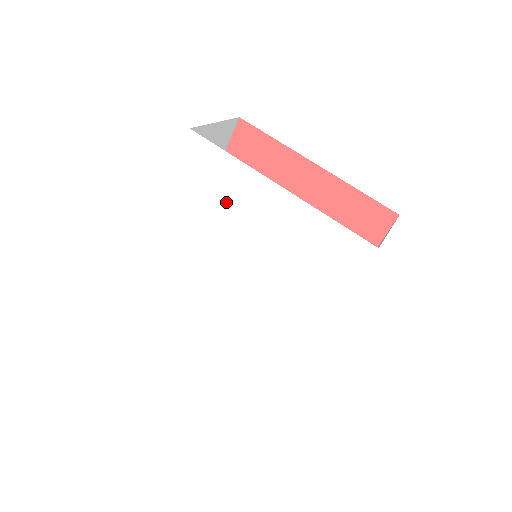
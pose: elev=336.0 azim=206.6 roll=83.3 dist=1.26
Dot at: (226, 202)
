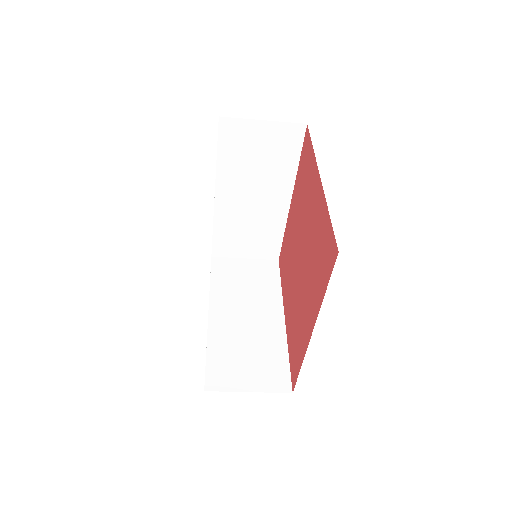
Dot at: occluded
